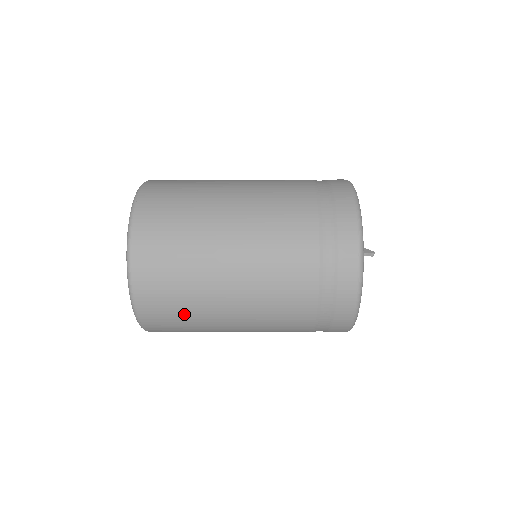
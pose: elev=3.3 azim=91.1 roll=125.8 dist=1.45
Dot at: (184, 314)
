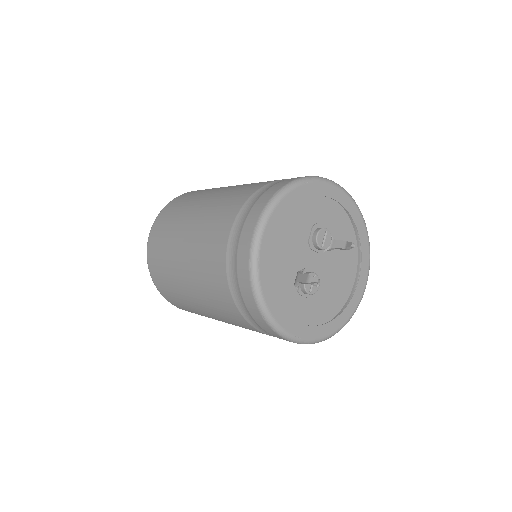
Dot at: occluded
